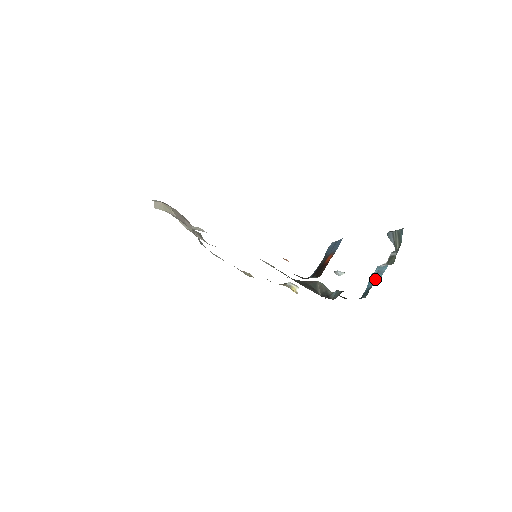
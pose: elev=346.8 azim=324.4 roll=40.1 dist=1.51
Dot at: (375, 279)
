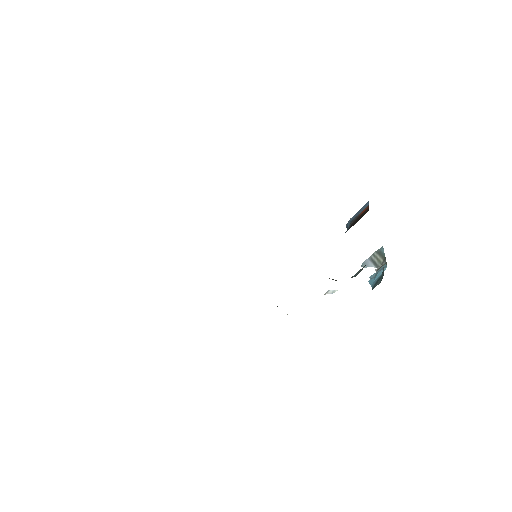
Dot at: (379, 274)
